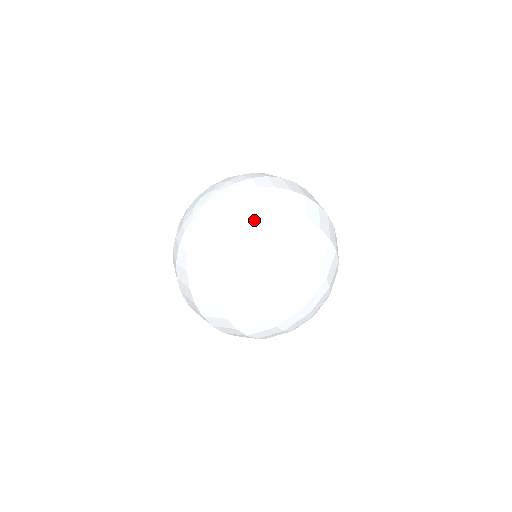
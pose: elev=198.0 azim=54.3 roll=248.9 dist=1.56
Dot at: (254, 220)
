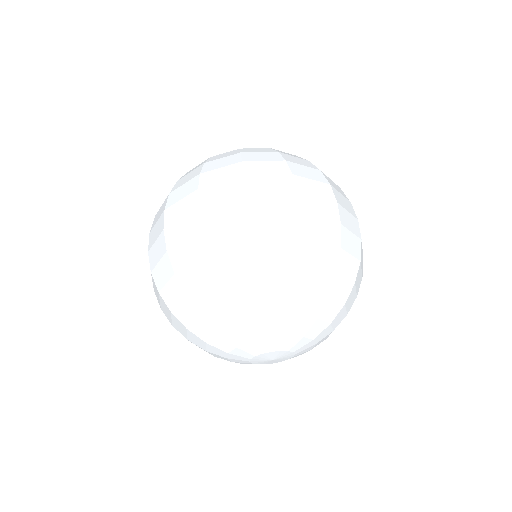
Dot at: occluded
